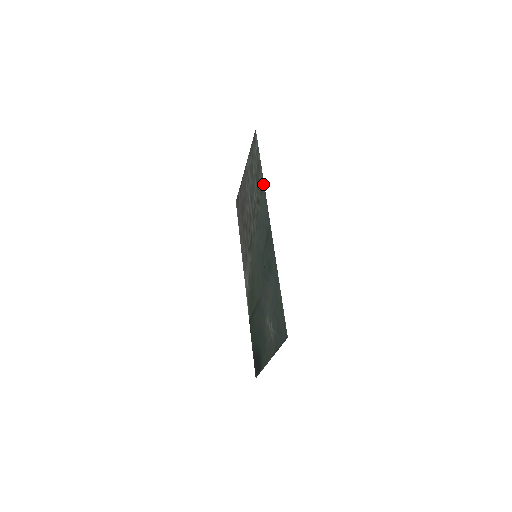
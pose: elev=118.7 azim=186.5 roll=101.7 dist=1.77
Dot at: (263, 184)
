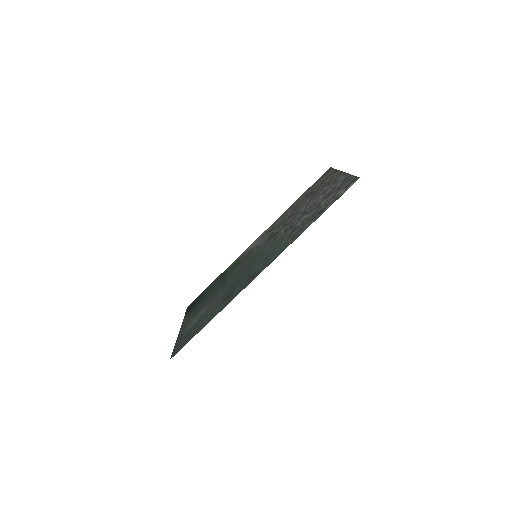
Dot at: (296, 237)
